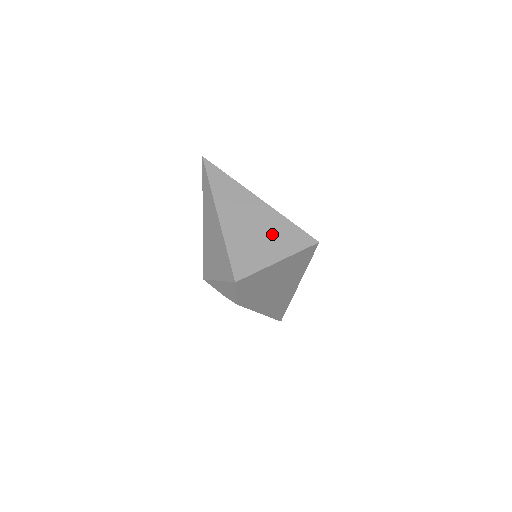
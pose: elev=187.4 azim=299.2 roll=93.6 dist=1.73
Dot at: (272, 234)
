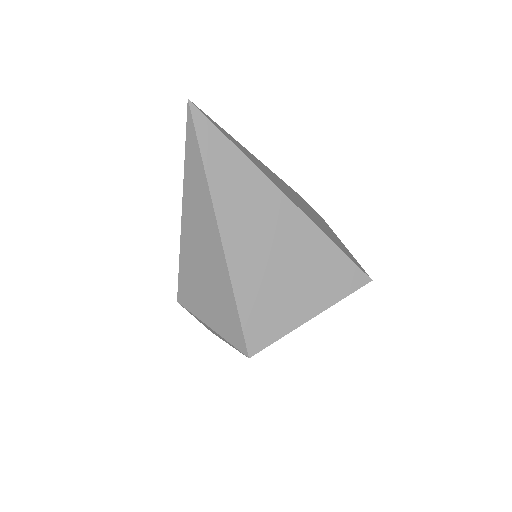
Dot at: (307, 270)
